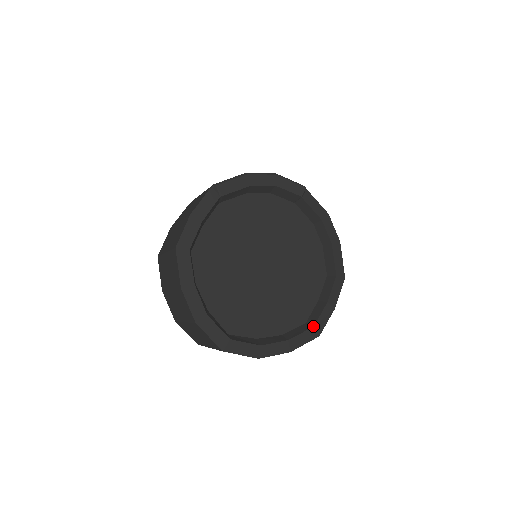
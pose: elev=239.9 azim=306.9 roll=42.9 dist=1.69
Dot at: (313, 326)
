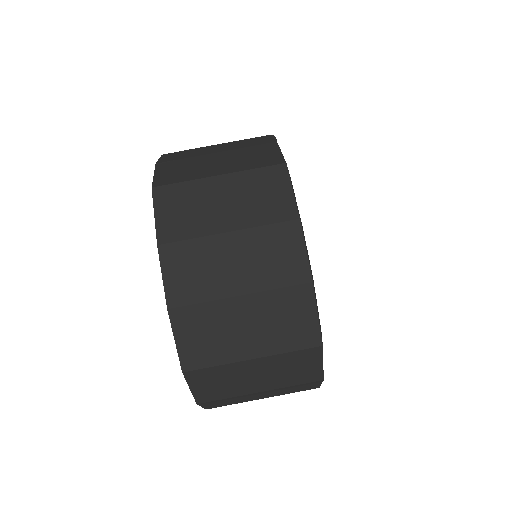
Dot at: occluded
